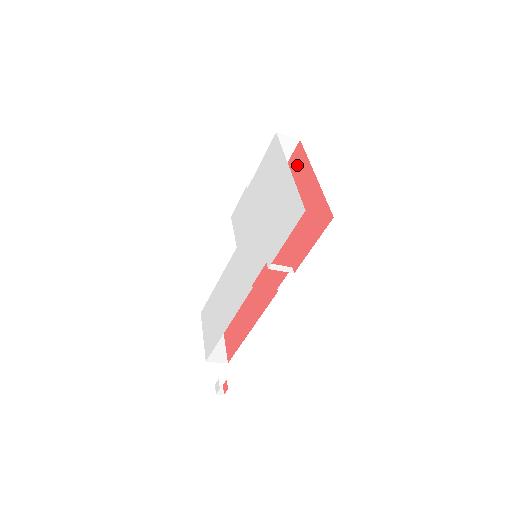
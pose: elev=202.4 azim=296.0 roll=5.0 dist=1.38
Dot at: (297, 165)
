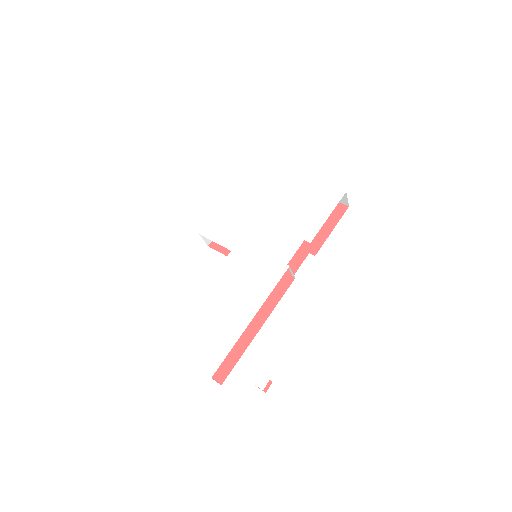
Dot at: occluded
